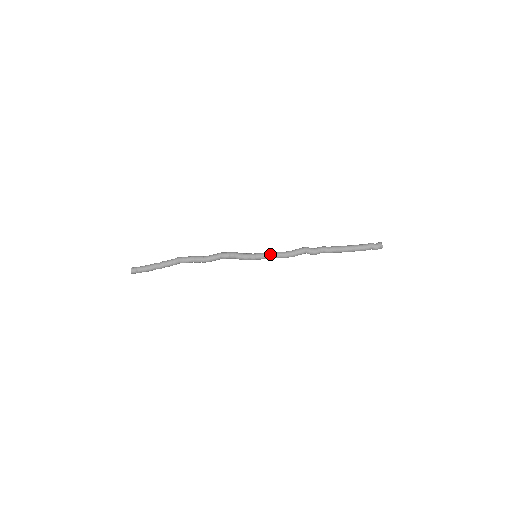
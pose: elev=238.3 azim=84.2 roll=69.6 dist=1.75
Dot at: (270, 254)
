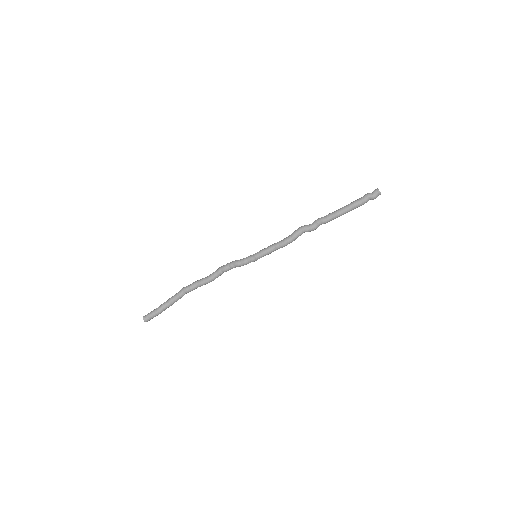
Dot at: (268, 249)
